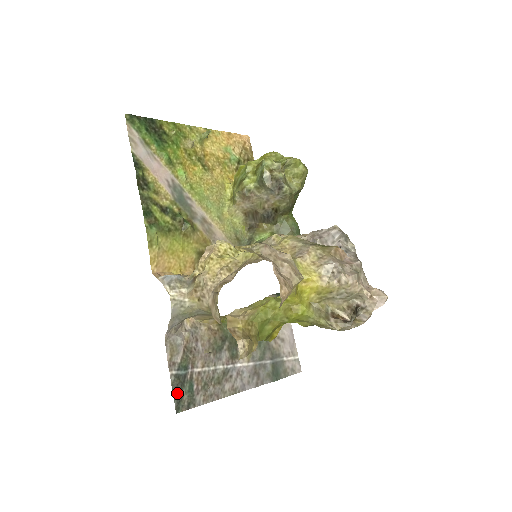
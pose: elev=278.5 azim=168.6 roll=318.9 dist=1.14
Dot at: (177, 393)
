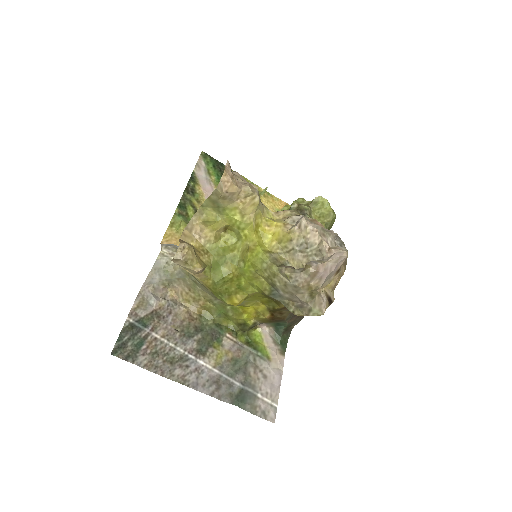
Dot at: (123, 339)
